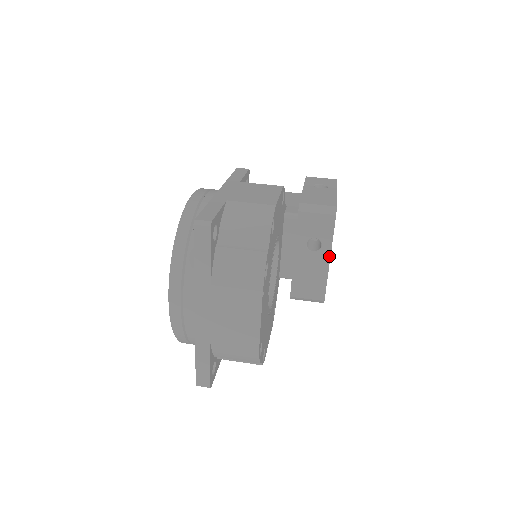
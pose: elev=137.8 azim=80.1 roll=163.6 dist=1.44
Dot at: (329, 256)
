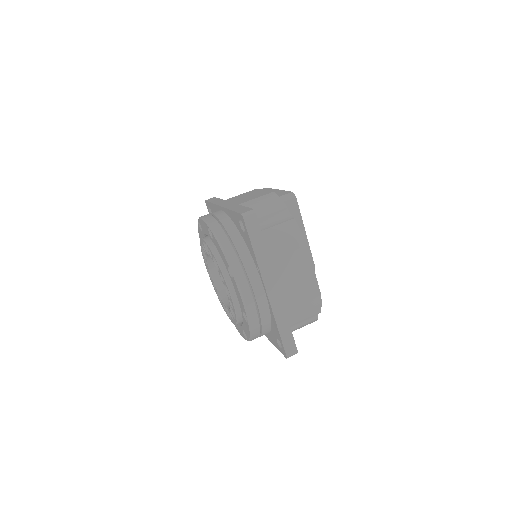
Dot at: (304, 231)
